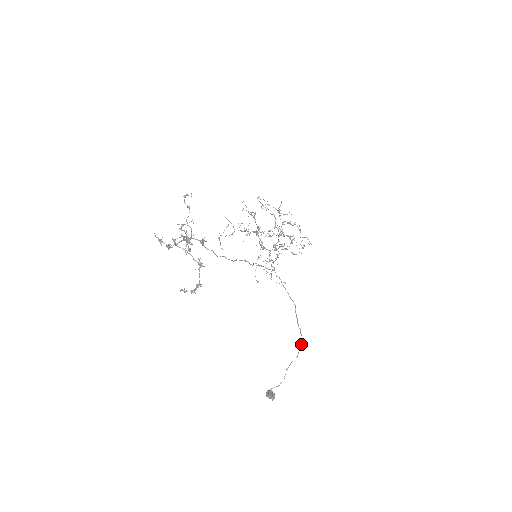
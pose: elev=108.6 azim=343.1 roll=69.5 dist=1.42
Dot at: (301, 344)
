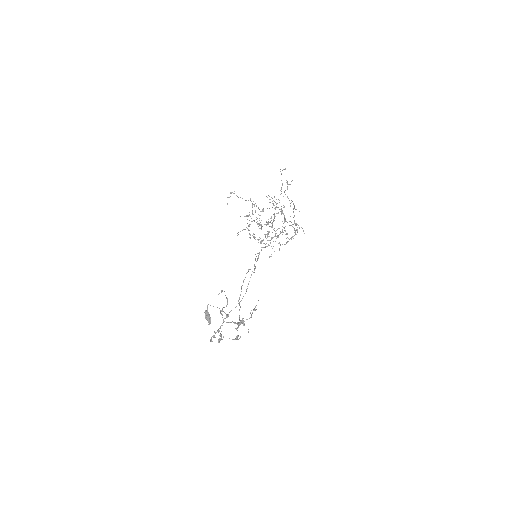
Dot at: occluded
